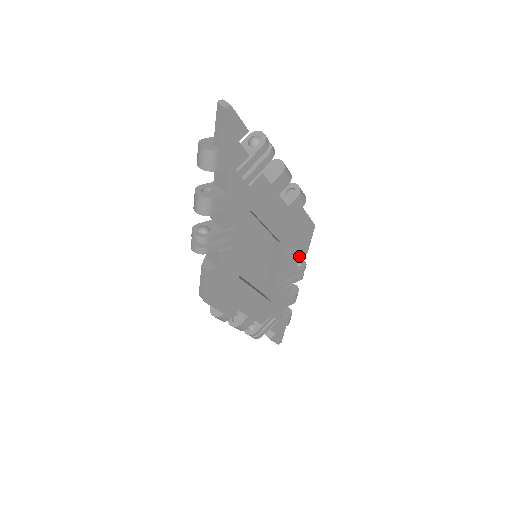
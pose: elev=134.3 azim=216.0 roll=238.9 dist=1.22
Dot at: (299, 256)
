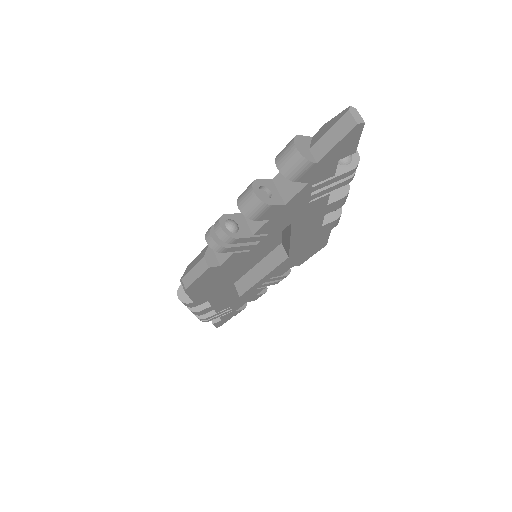
Dot at: (292, 266)
